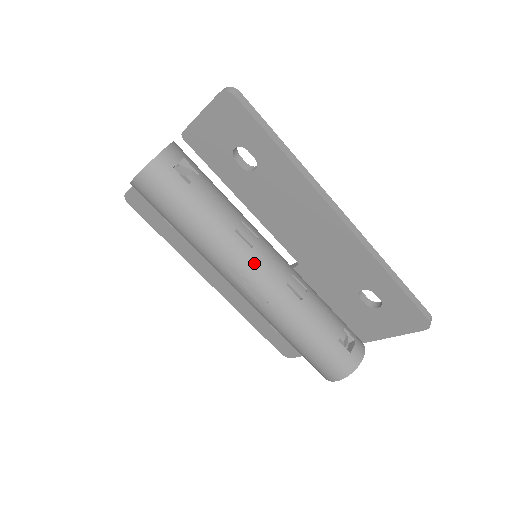
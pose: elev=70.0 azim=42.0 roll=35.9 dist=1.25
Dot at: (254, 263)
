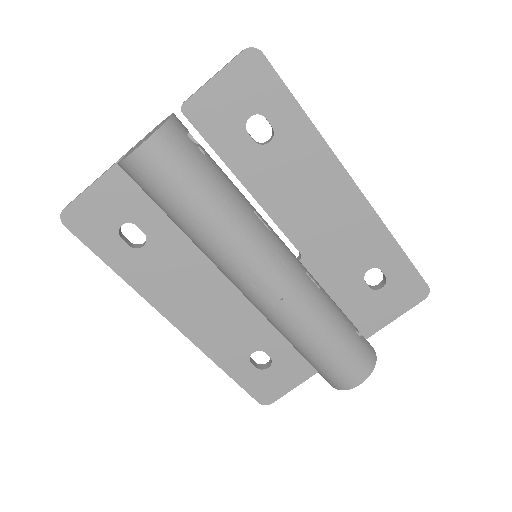
Dot at: (277, 248)
